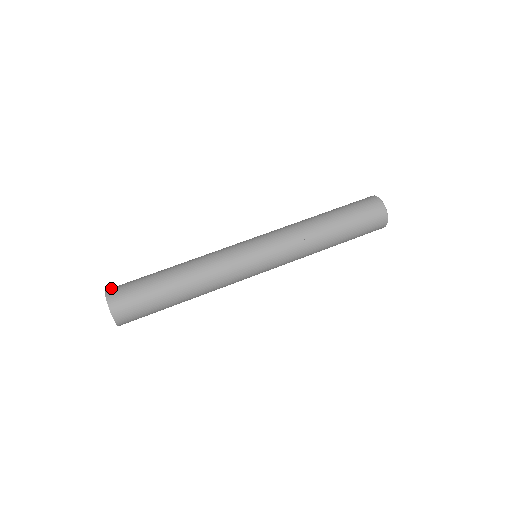
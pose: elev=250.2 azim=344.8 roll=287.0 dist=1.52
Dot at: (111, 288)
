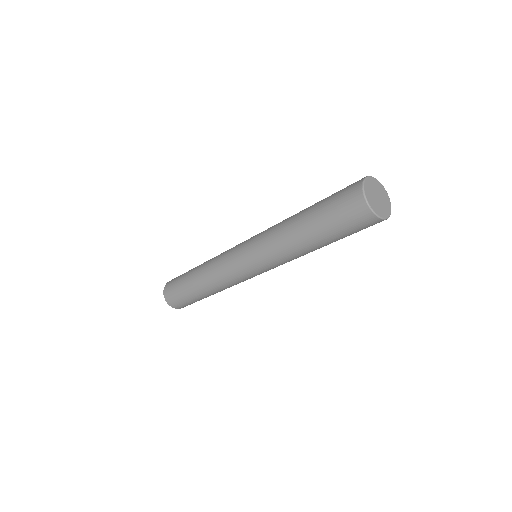
Dot at: (166, 289)
